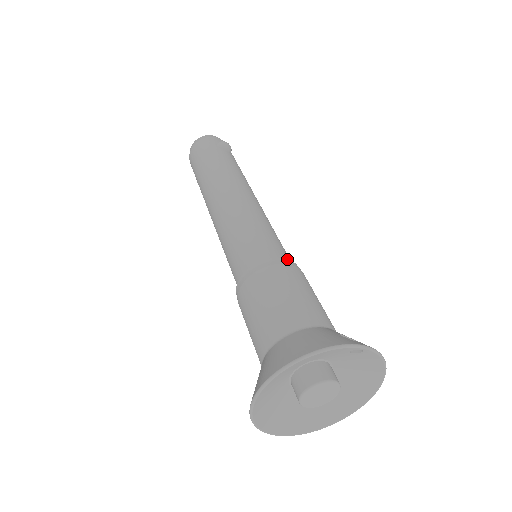
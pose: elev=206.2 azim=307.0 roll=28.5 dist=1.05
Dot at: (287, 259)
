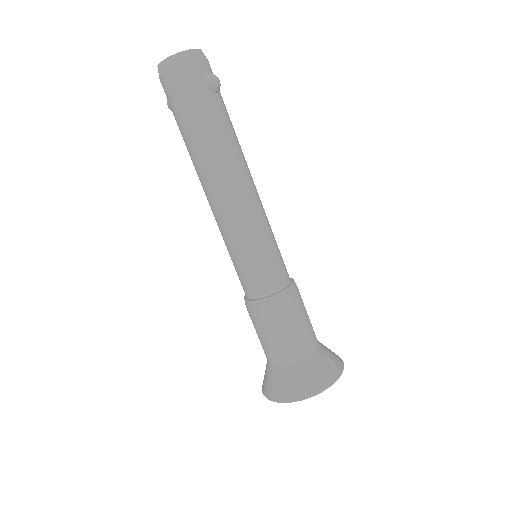
Dot at: (291, 285)
